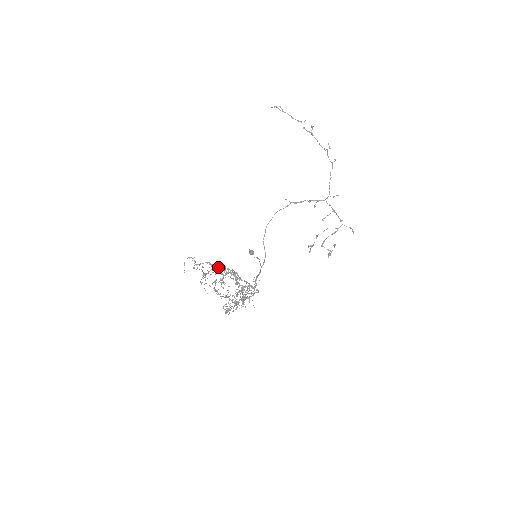
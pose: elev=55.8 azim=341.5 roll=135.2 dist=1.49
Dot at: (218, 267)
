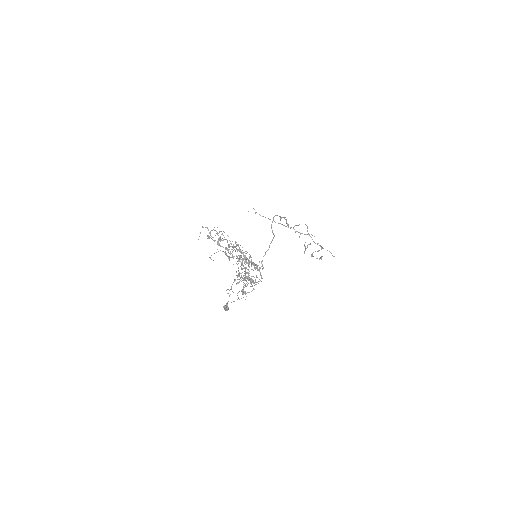
Dot at: occluded
